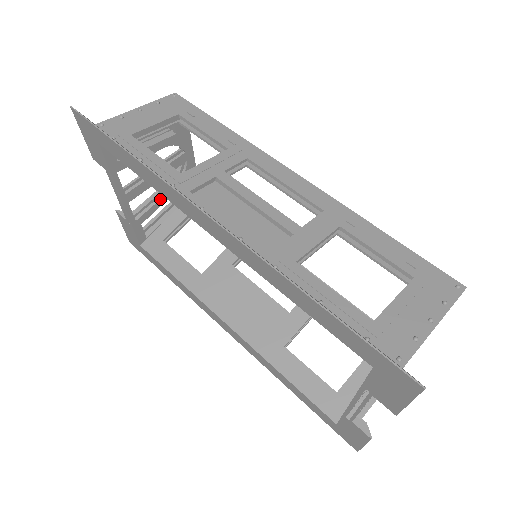
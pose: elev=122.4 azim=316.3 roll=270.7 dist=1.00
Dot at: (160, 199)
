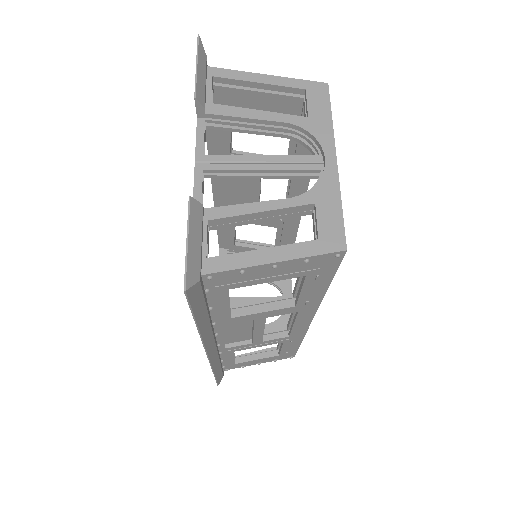
Dot at: occluded
